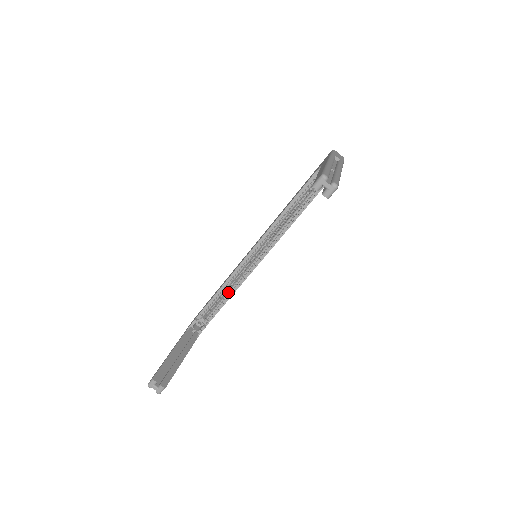
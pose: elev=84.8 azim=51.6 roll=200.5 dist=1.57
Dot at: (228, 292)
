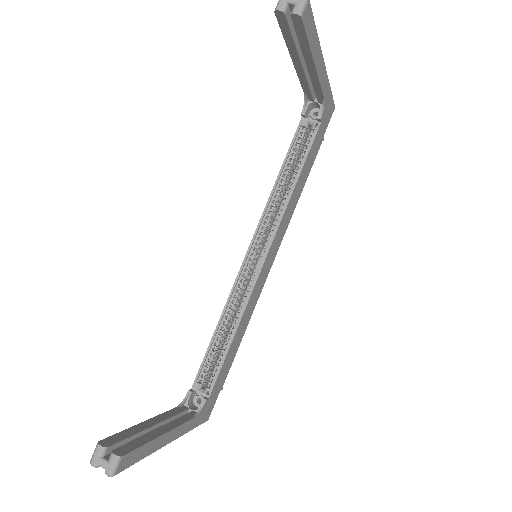
Dot at: (230, 329)
